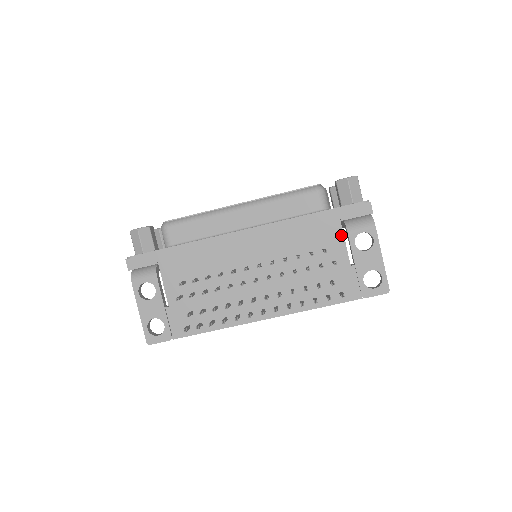
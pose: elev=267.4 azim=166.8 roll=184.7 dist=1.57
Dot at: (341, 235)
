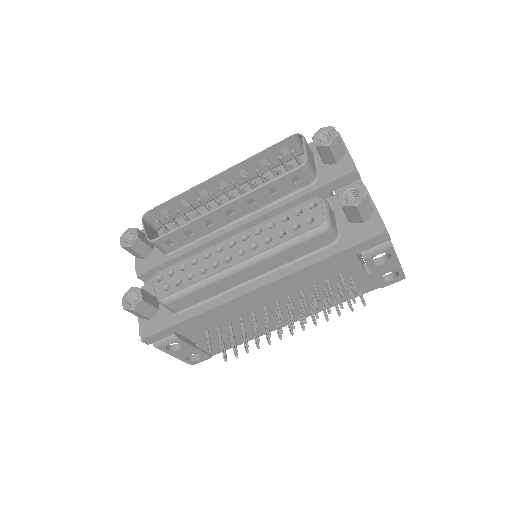
Dot at: (356, 261)
